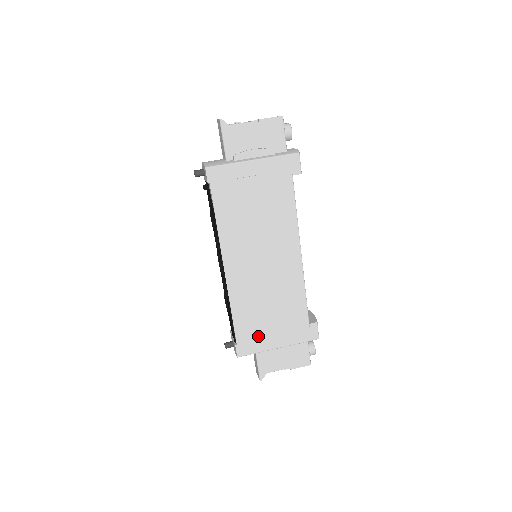
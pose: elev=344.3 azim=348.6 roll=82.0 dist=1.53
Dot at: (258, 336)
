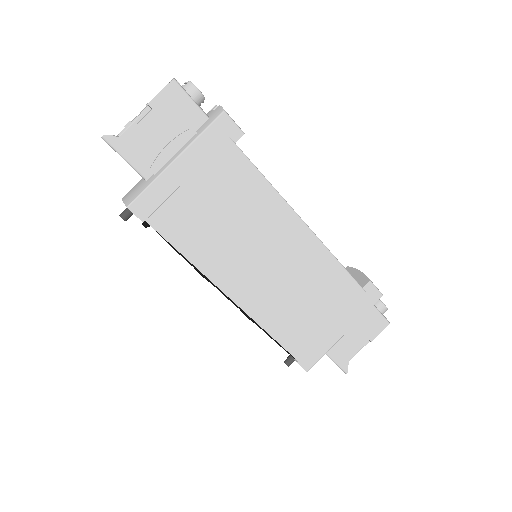
Dot at: (315, 338)
